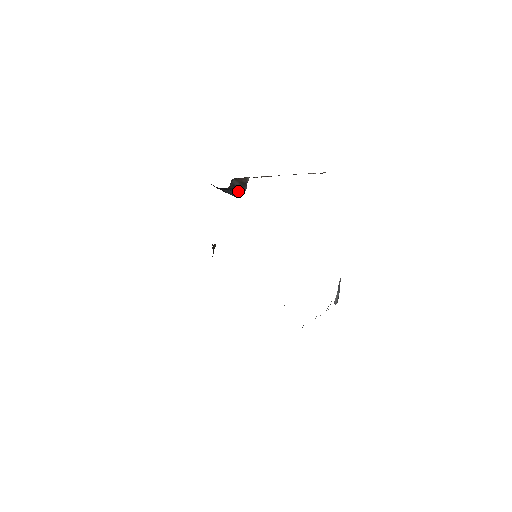
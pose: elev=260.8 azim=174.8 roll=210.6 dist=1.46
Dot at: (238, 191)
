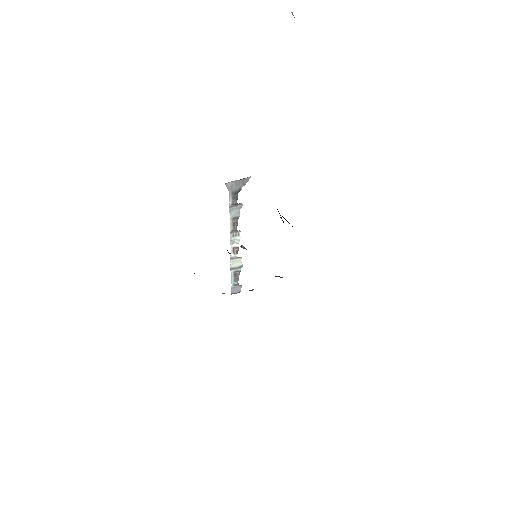
Dot at: occluded
